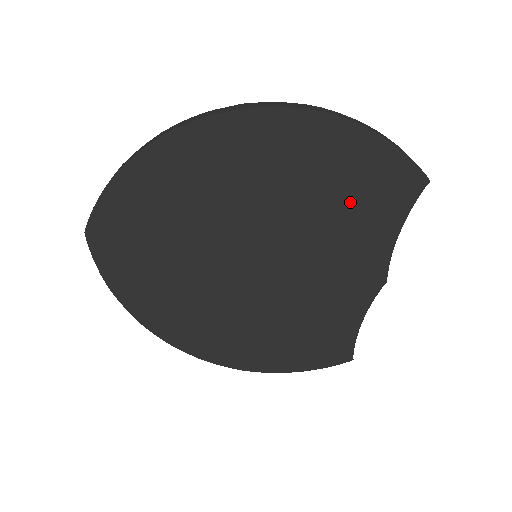
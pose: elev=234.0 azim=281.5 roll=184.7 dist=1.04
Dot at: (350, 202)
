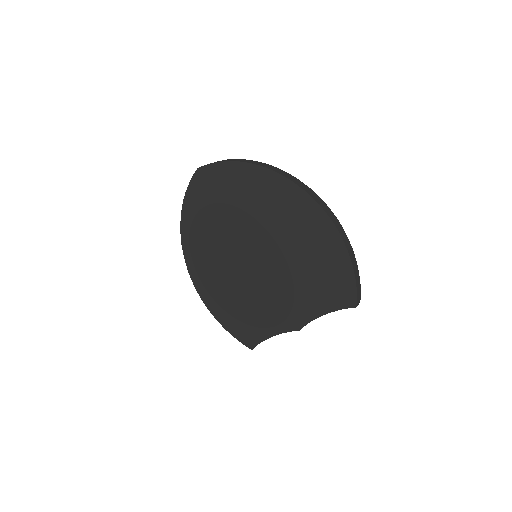
Dot at: (315, 278)
